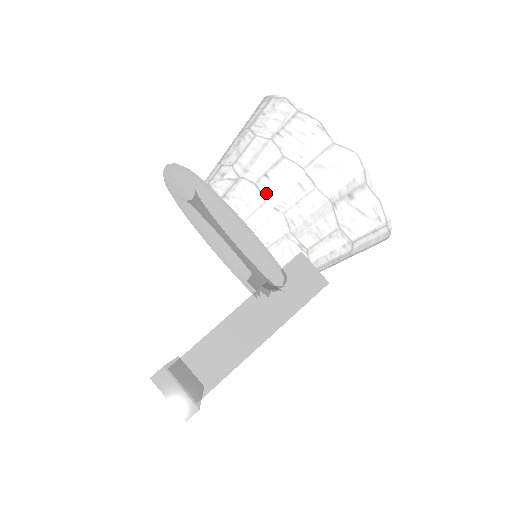
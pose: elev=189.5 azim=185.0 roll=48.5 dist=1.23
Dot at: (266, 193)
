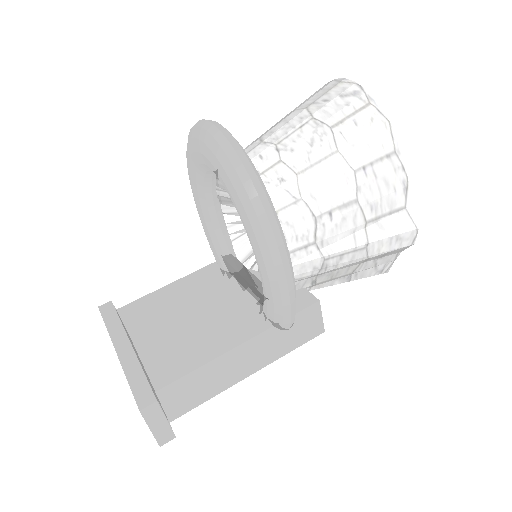
Dot at: (321, 233)
